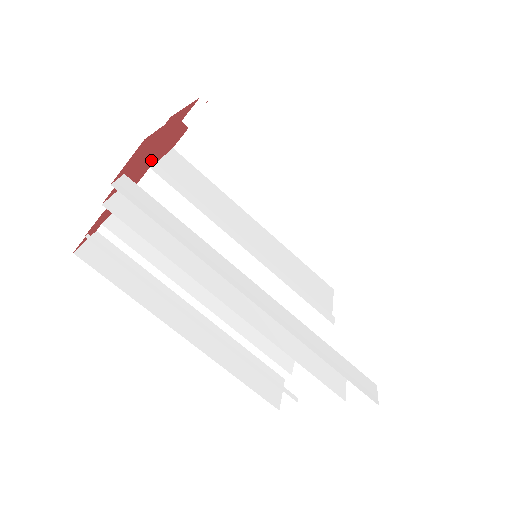
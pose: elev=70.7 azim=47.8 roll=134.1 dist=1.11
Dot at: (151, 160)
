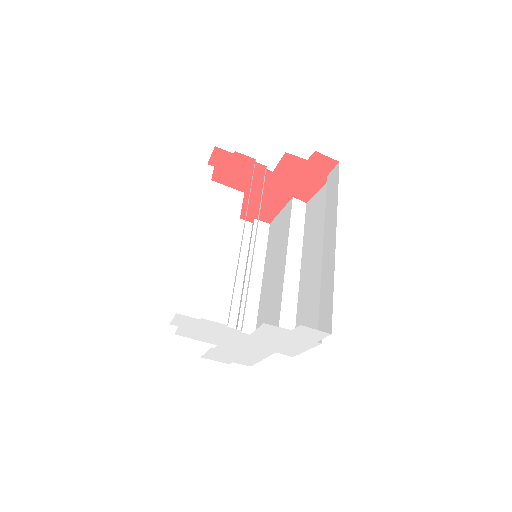
Dot at: (264, 188)
